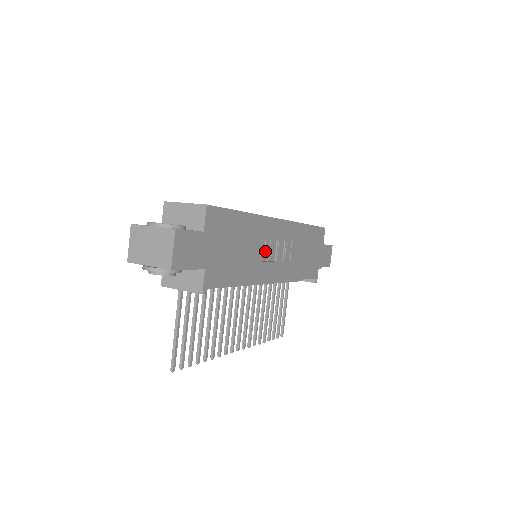
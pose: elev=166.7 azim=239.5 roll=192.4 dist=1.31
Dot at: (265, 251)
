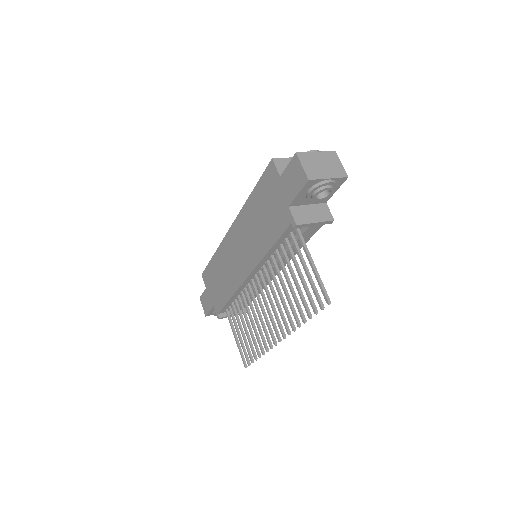
Dot at: occluded
